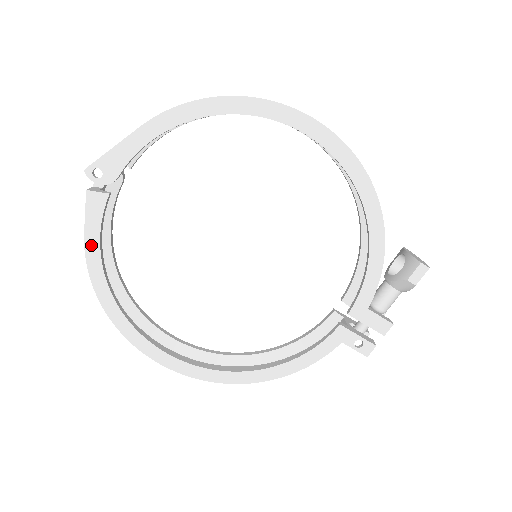
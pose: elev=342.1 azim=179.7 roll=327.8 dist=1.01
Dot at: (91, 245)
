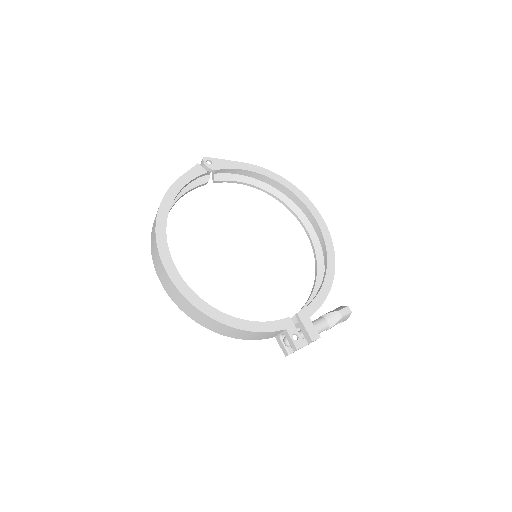
Dot at: (179, 183)
